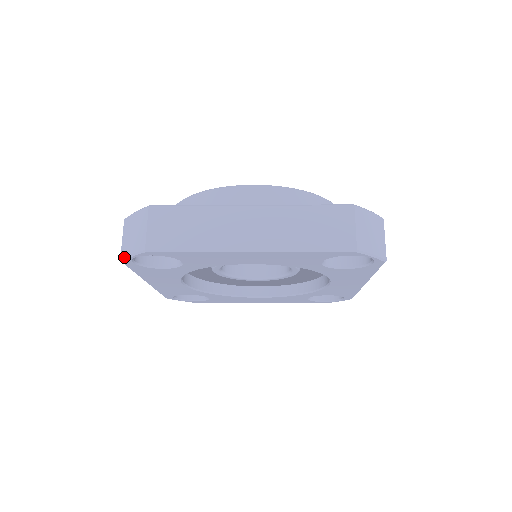
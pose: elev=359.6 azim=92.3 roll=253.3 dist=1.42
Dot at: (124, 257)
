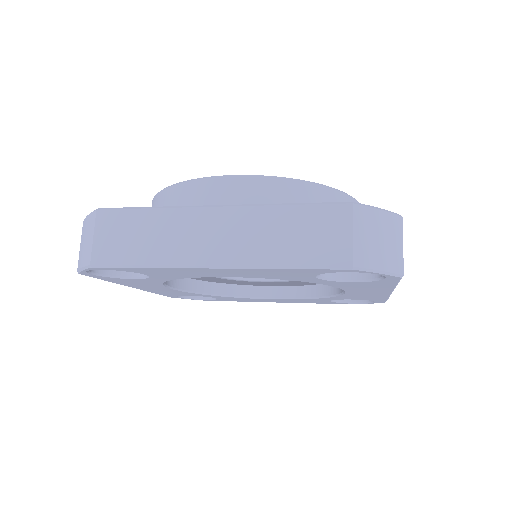
Dot at: (78, 269)
